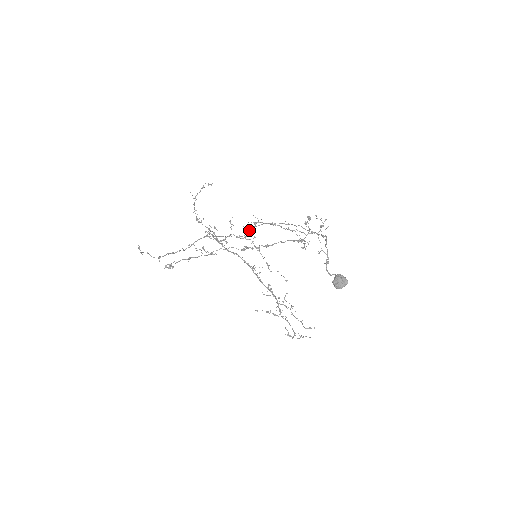
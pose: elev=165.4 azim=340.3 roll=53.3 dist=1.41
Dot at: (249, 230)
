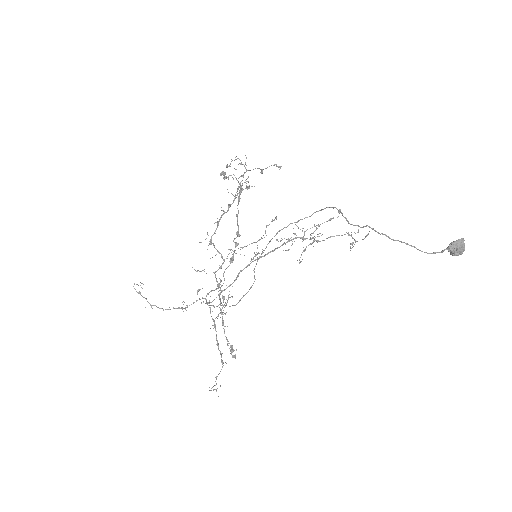
Dot at: occluded
